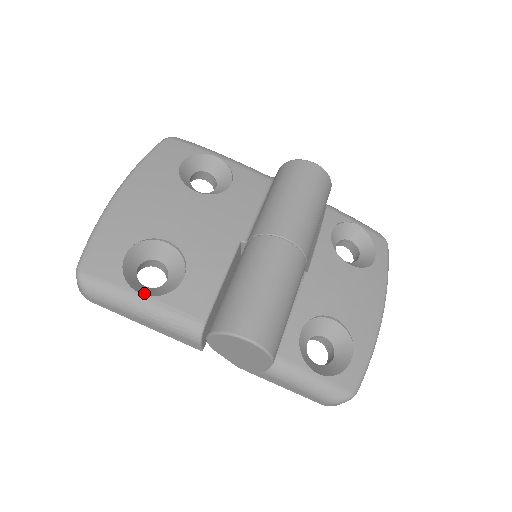
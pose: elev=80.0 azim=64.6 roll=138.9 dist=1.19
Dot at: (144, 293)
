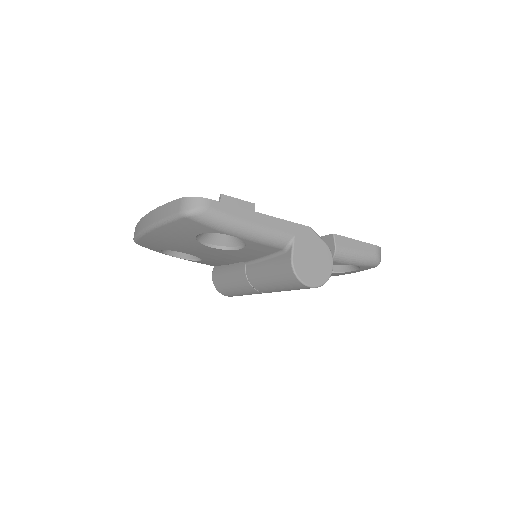
Dot at: (177, 256)
